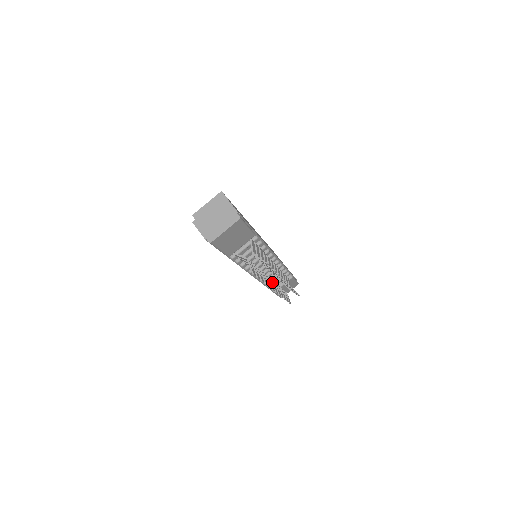
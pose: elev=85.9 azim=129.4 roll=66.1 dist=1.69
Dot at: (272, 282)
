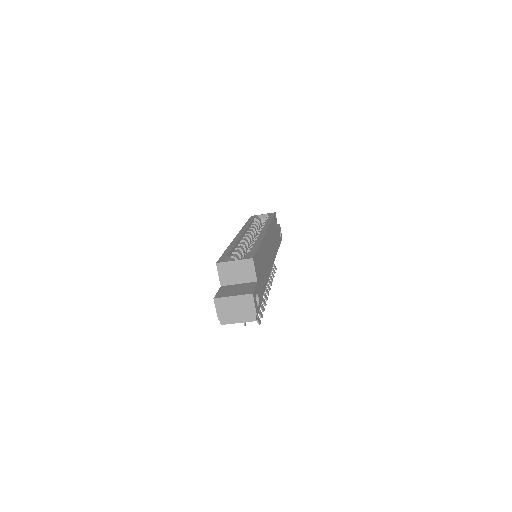
Dot at: occluded
